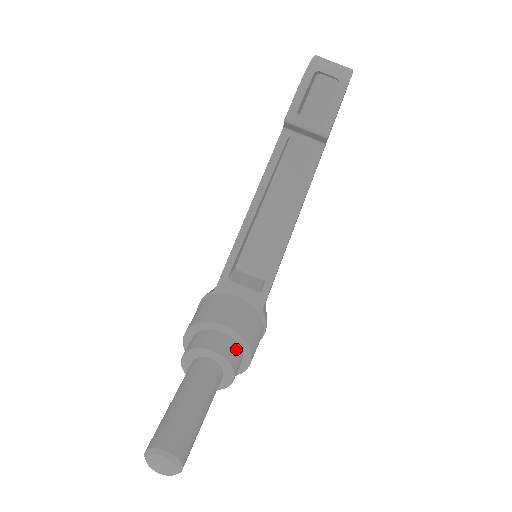
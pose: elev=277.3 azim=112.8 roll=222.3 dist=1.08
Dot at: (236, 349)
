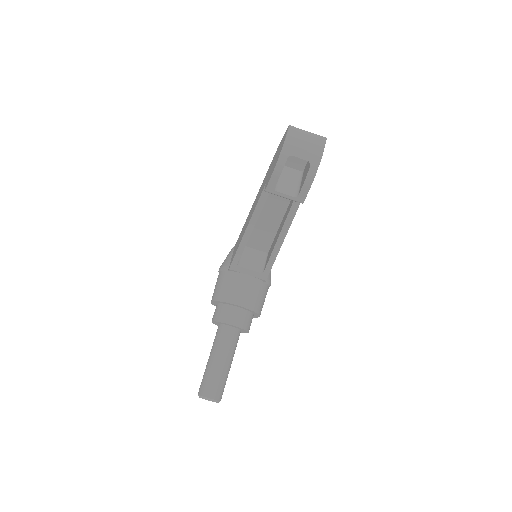
Dot at: (248, 316)
